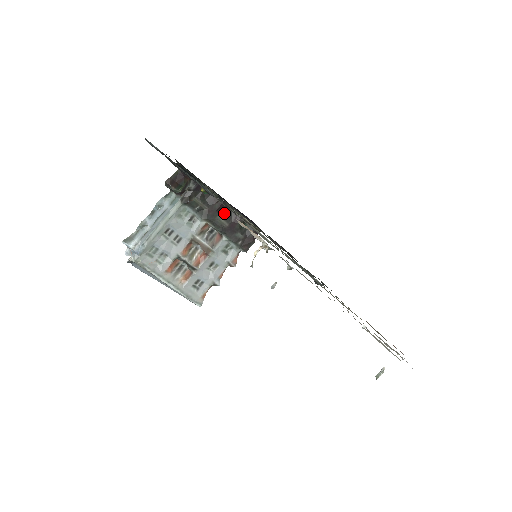
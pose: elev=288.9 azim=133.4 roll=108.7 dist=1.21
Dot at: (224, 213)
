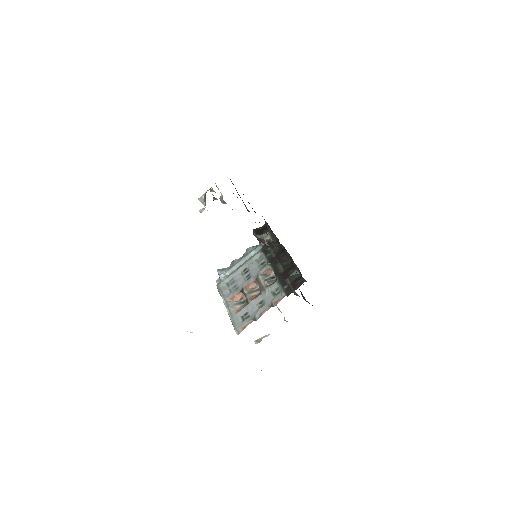
Dot at: (285, 262)
